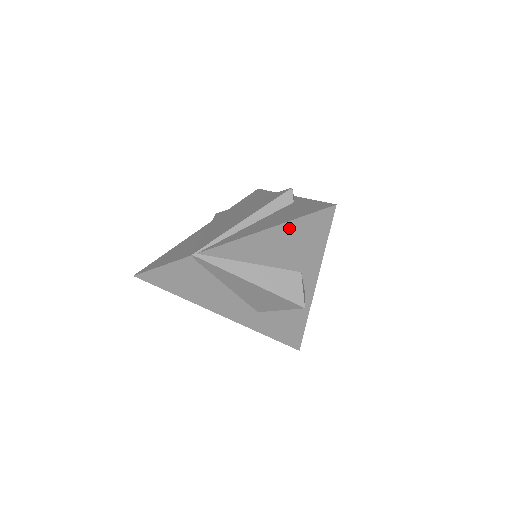
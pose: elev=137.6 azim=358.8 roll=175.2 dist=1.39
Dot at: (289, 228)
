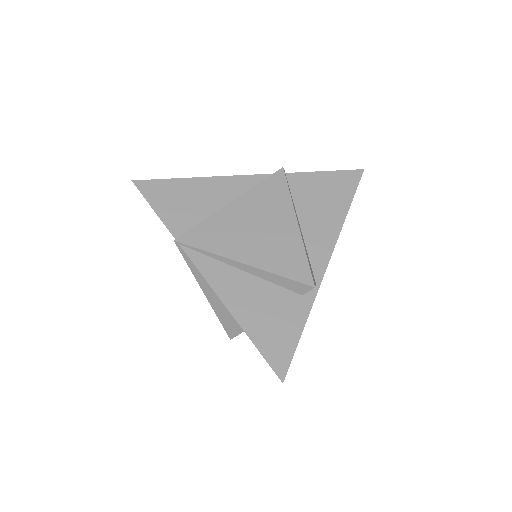
Dot at: occluded
